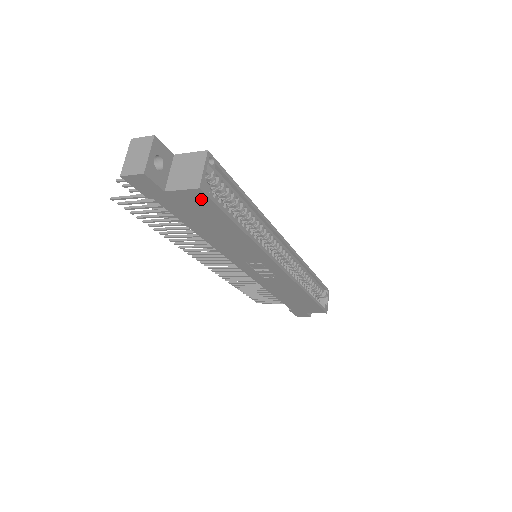
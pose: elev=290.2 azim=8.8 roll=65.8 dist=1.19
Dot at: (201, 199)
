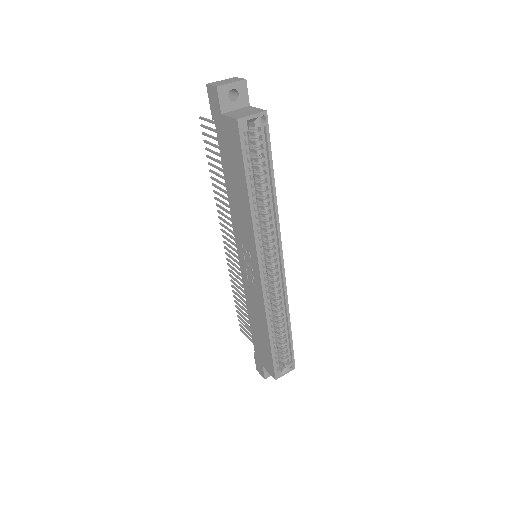
Dot at: (236, 134)
